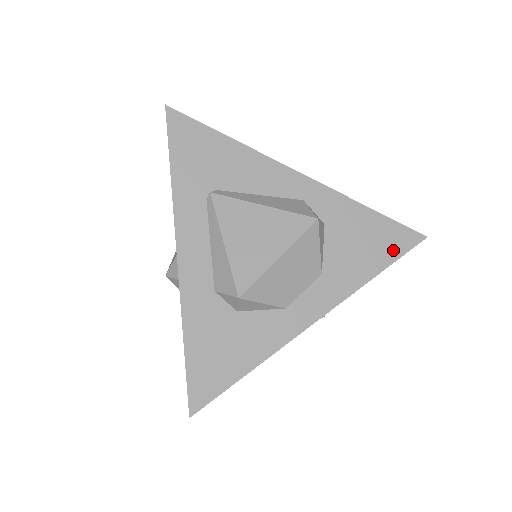
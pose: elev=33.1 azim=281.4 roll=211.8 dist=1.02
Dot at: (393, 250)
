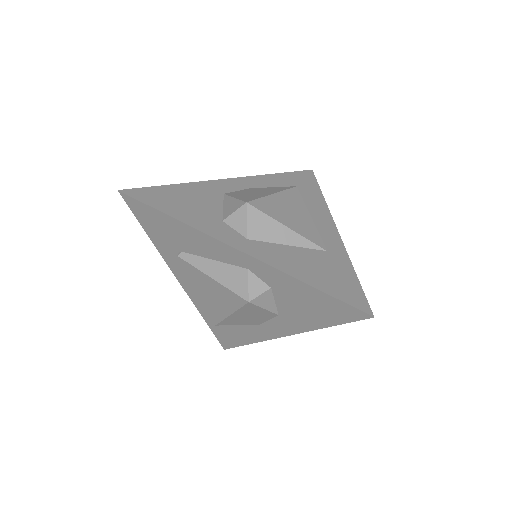
Dot at: (338, 317)
